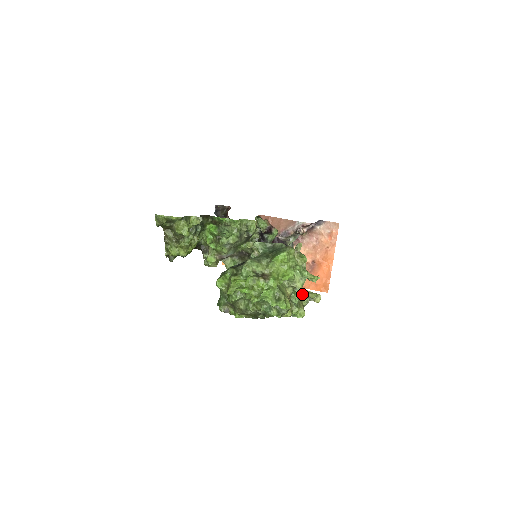
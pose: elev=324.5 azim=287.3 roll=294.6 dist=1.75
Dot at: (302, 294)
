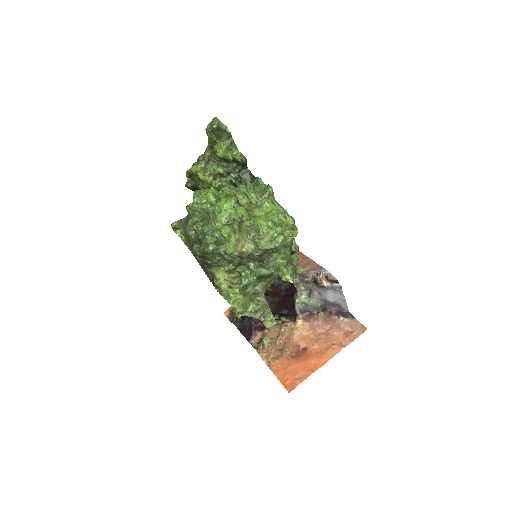
Dot at: (259, 300)
